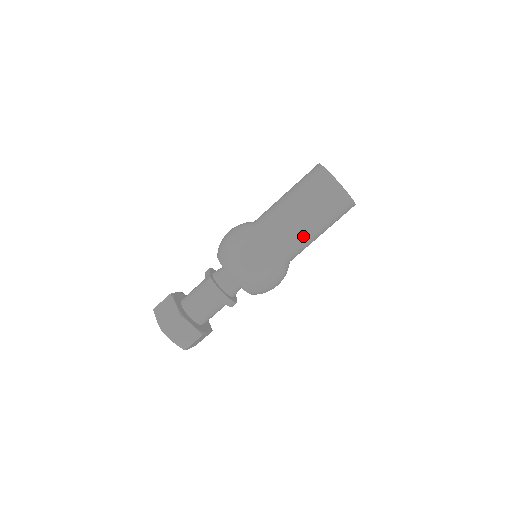
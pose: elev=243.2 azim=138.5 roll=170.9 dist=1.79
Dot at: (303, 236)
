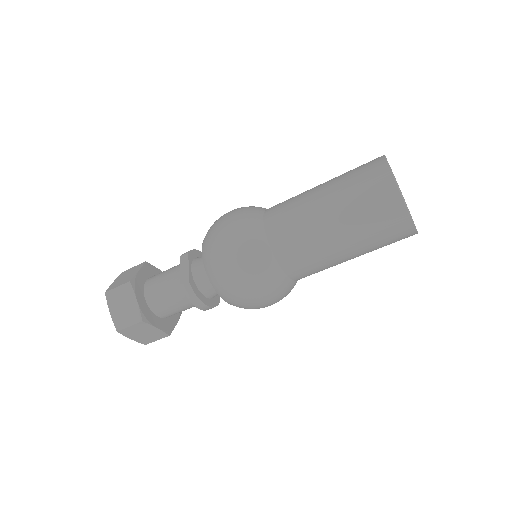
Dot at: (331, 265)
